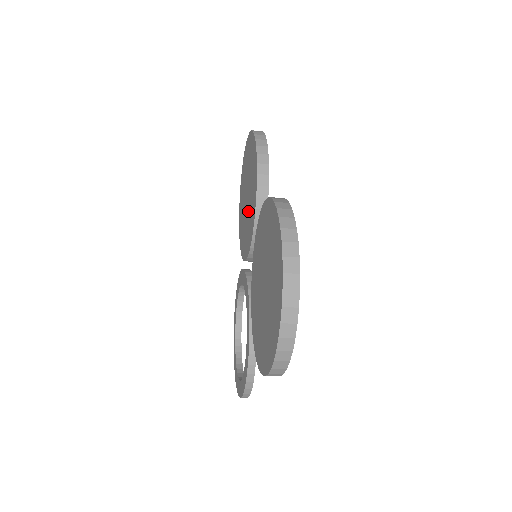
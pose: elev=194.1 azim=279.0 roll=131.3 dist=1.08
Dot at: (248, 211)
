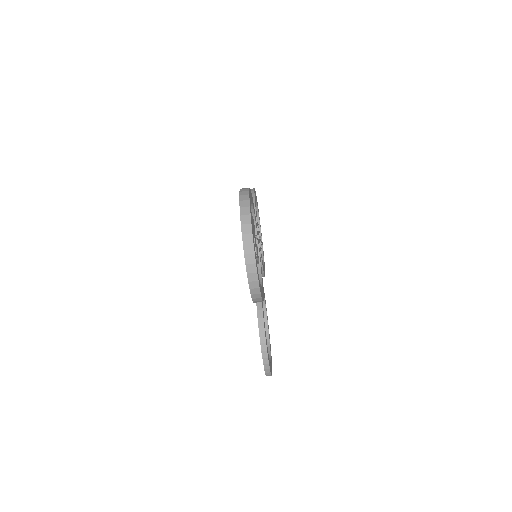
Dot at: occluded
